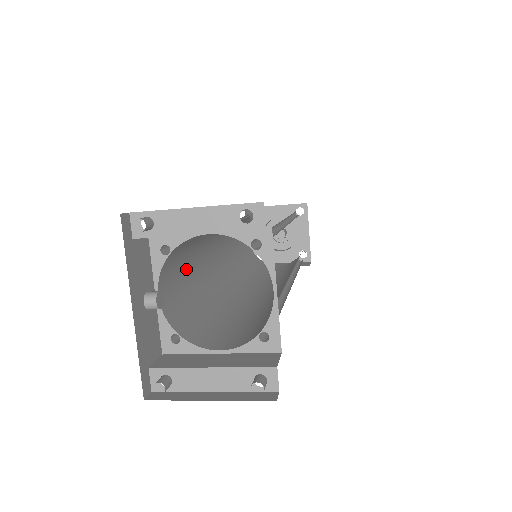
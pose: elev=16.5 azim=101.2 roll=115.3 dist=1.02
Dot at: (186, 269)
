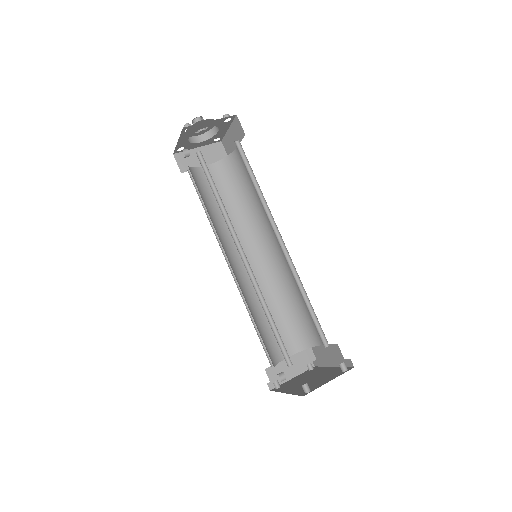
Dot at: occluded
